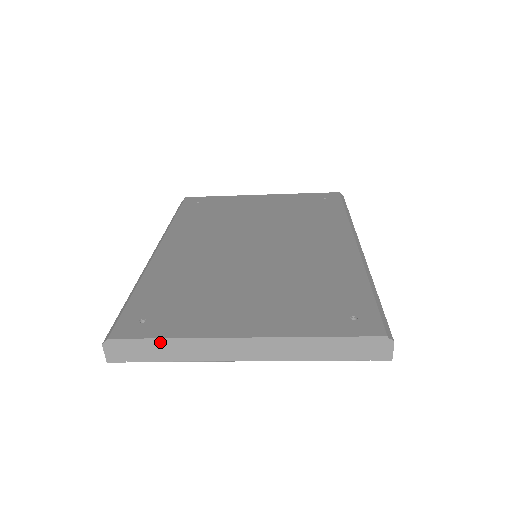
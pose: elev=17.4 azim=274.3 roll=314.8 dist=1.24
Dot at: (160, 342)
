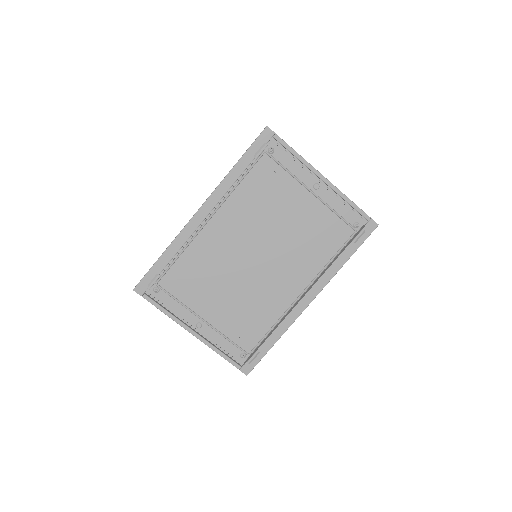
Dot at: occluded
